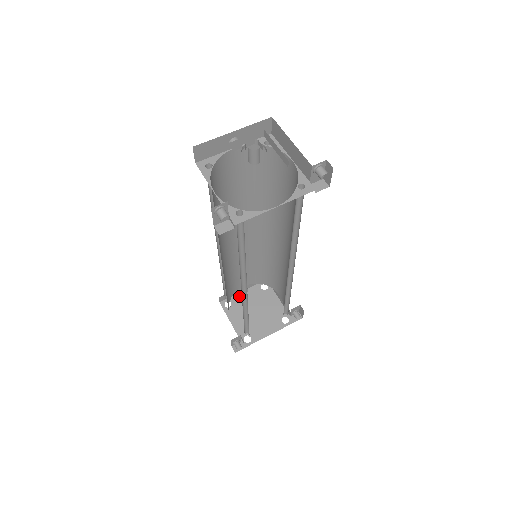
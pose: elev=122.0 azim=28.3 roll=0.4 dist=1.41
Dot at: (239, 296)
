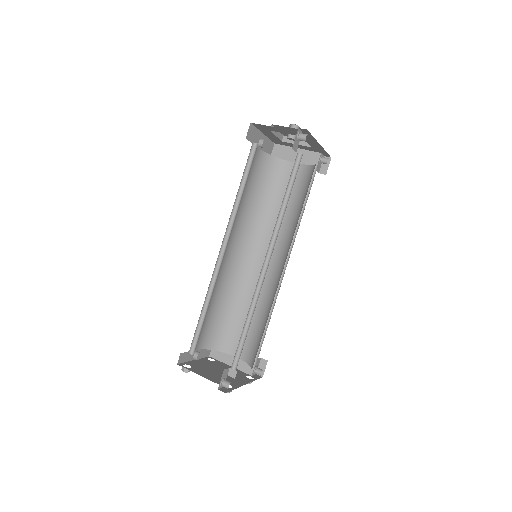
Dot at: (193, 362)
